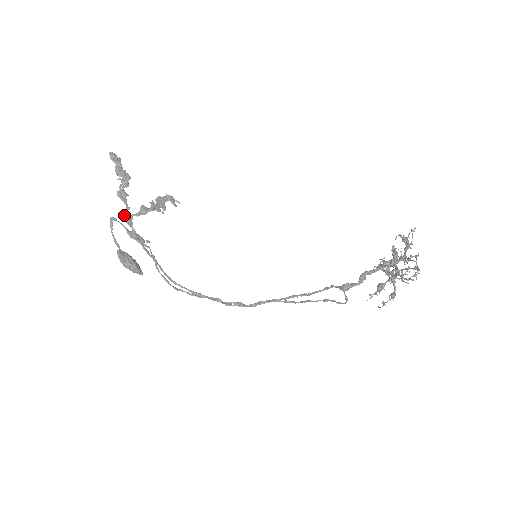
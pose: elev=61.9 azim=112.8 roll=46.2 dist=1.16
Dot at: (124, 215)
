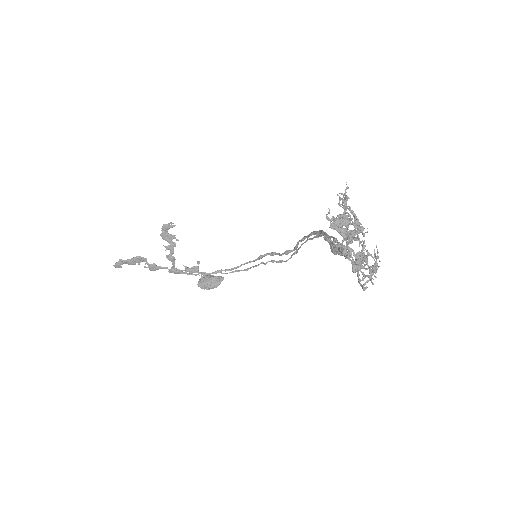
Dot at: occluded
